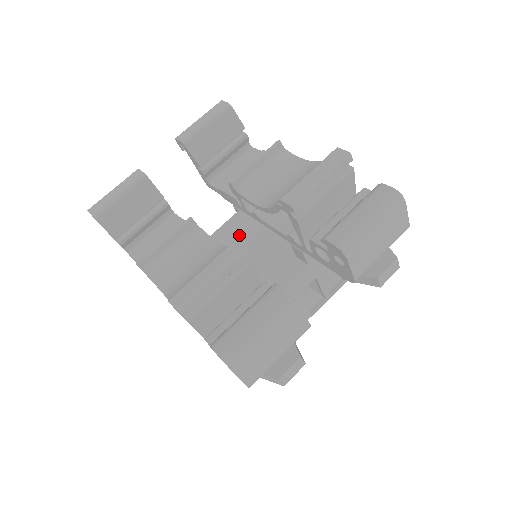
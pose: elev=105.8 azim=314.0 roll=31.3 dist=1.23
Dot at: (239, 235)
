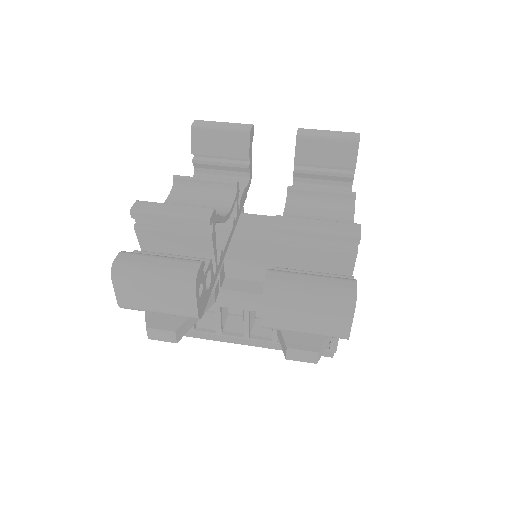
Dot at: (261, 230)
